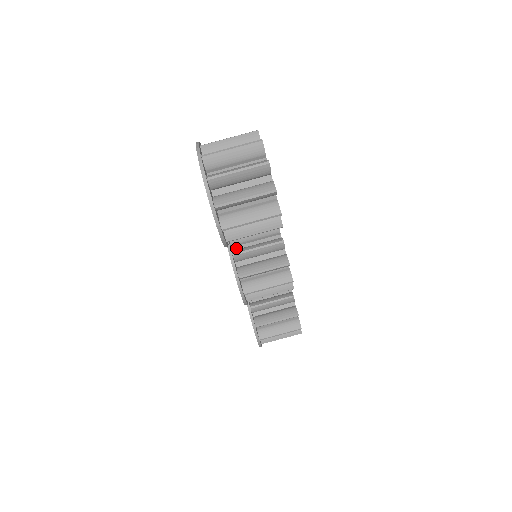
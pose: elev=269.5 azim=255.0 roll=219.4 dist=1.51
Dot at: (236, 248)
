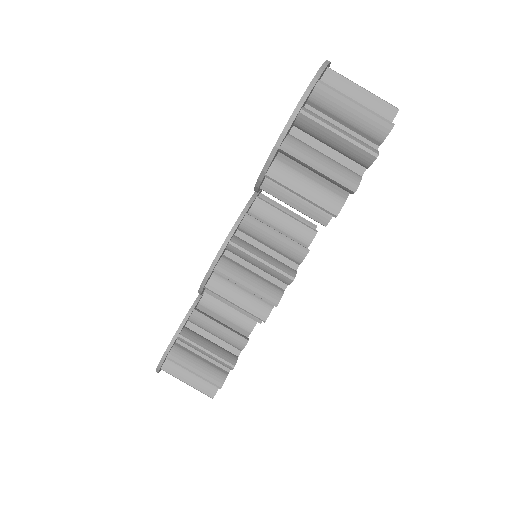
Dot at: occluded
